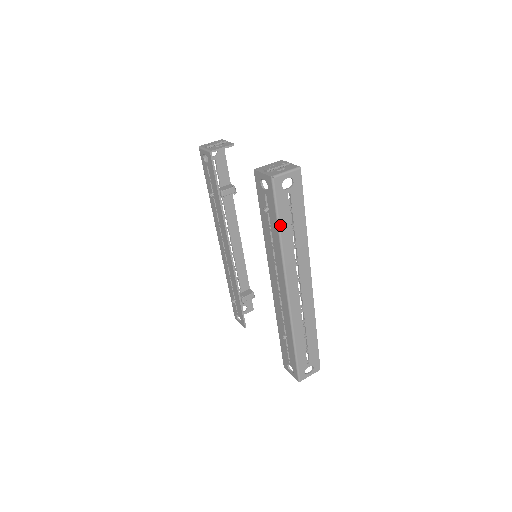
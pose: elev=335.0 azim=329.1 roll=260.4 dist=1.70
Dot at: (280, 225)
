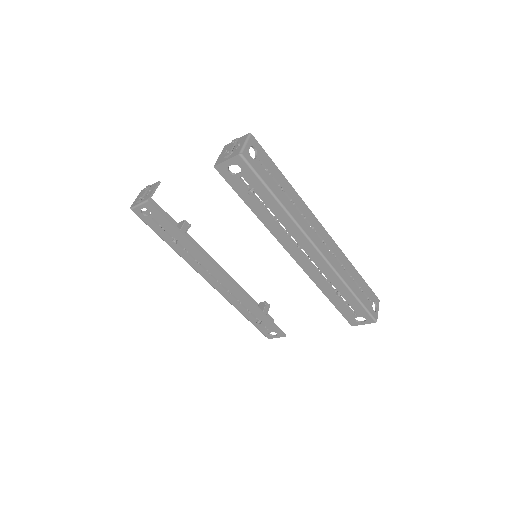
Dot at: (273, 193)
